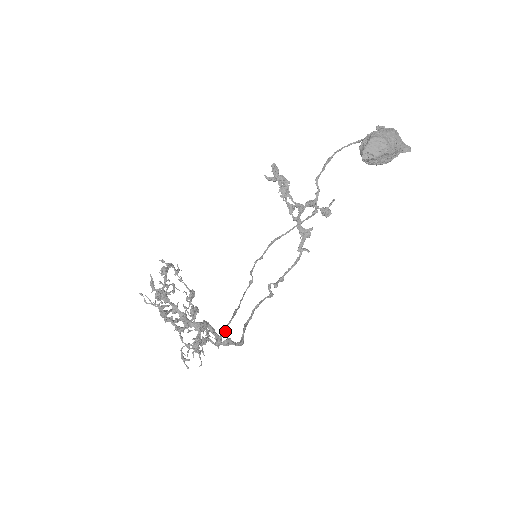
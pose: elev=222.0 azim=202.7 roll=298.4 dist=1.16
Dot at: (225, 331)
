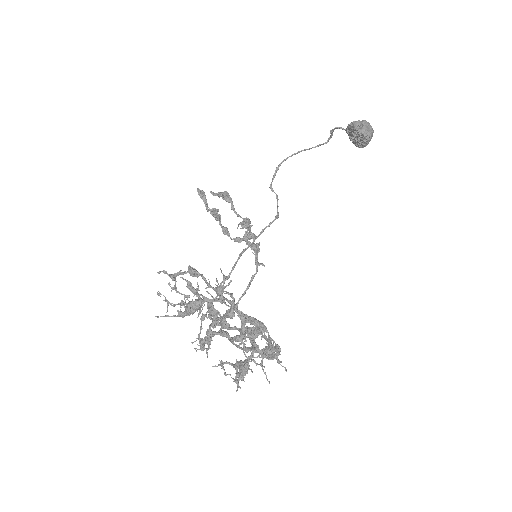
Dot at: (267, 339)
